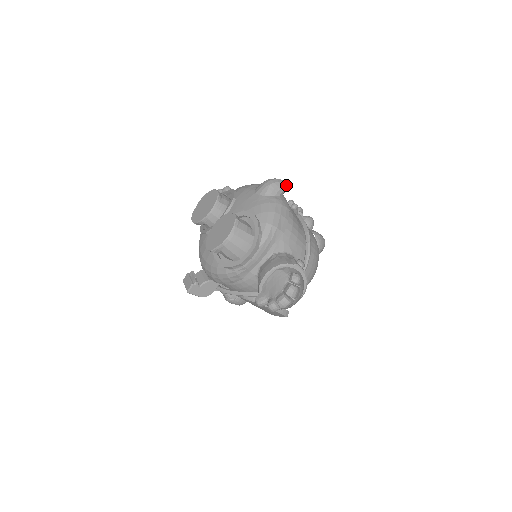
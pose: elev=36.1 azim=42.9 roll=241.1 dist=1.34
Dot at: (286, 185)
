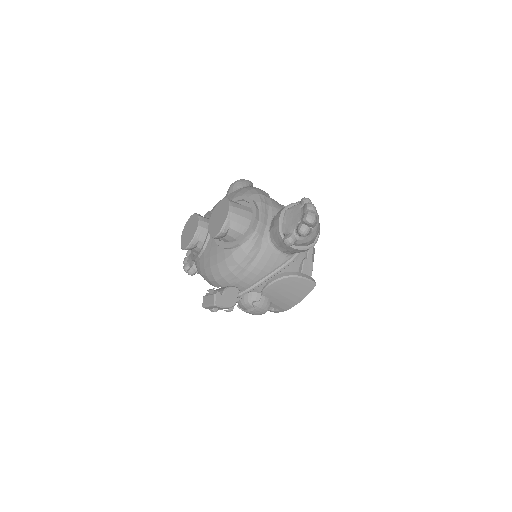
Dot at: (249, 181)
